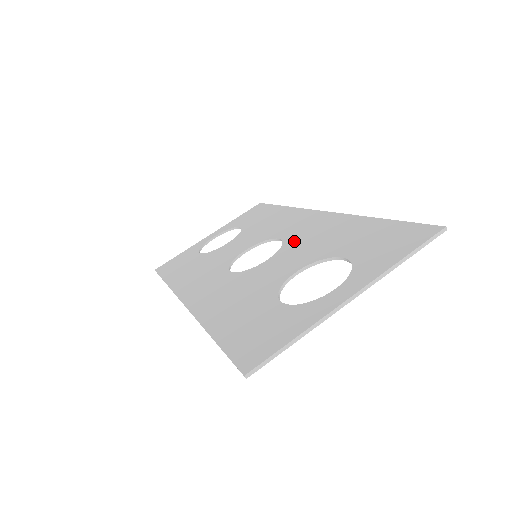
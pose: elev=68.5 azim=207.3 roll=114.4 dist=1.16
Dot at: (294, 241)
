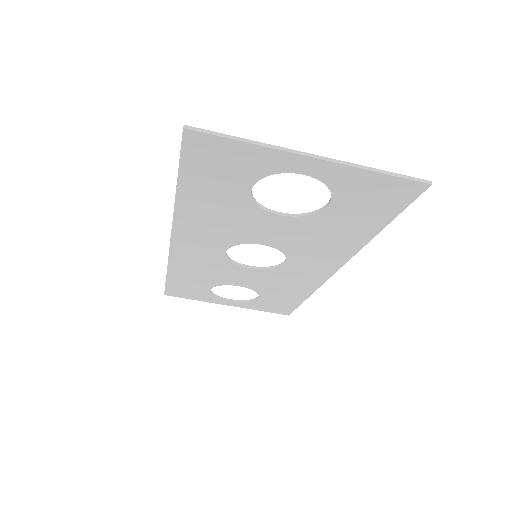
Dot at: (296, 248)
